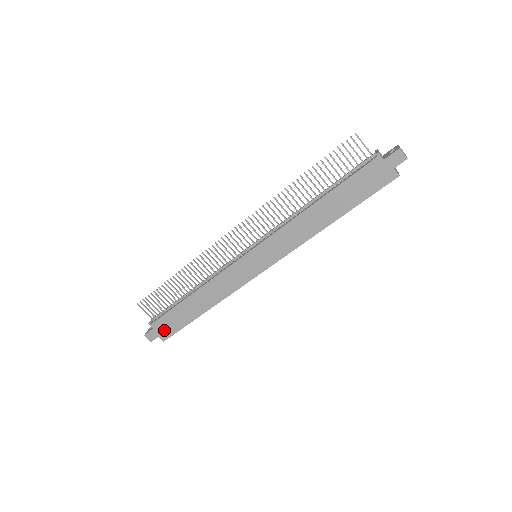
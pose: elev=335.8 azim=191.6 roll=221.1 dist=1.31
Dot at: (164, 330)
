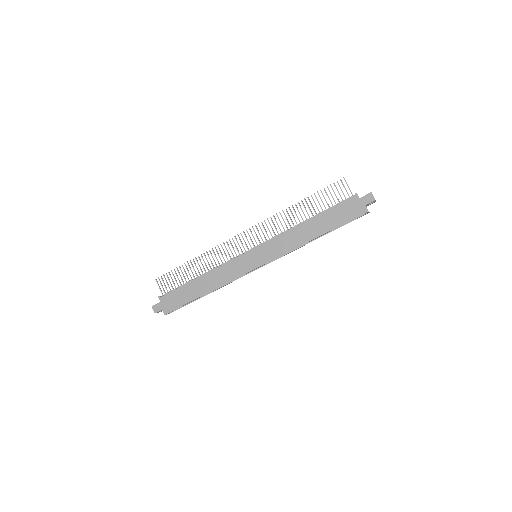
Dot at: (169, 304)
